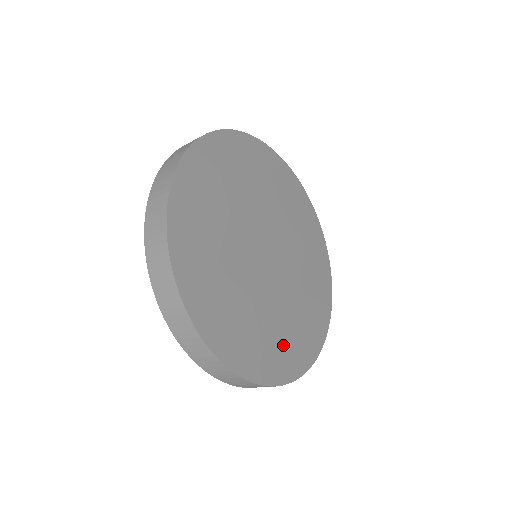
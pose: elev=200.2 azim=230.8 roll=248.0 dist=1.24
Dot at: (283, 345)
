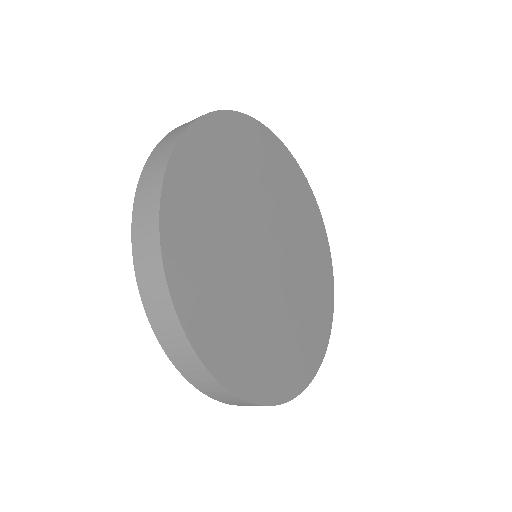
Dot at: (294, 353)
